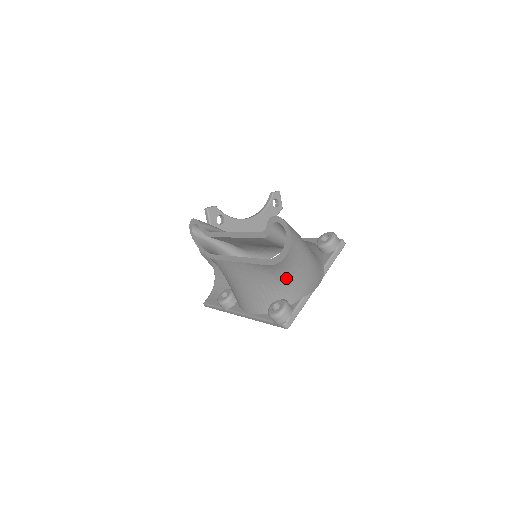
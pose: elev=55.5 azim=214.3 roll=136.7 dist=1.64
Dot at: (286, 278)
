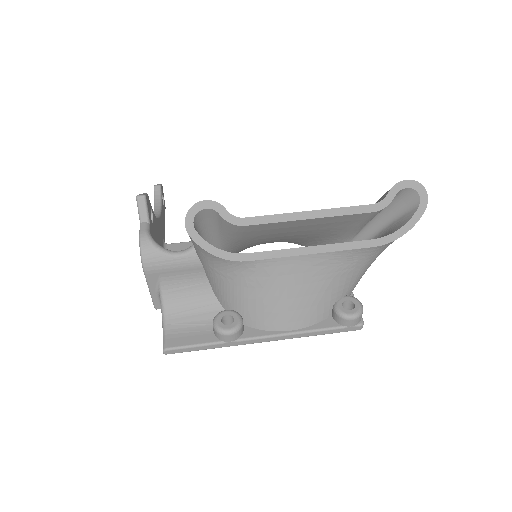
Dot at: (369, 264)
